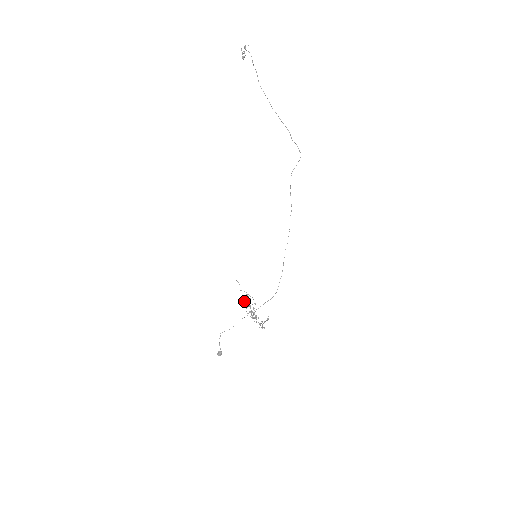
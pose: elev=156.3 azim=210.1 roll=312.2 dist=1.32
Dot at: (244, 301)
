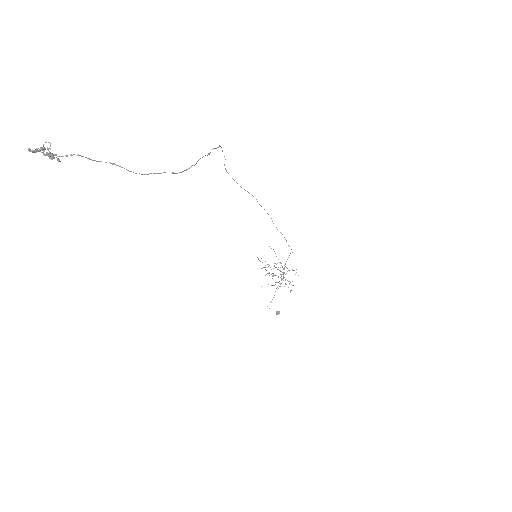
Dot at: occluded
